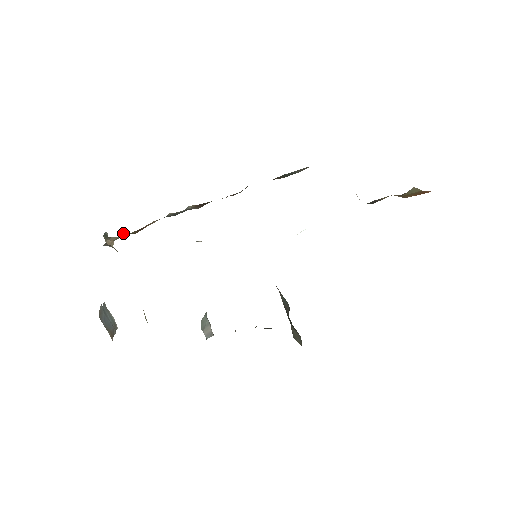
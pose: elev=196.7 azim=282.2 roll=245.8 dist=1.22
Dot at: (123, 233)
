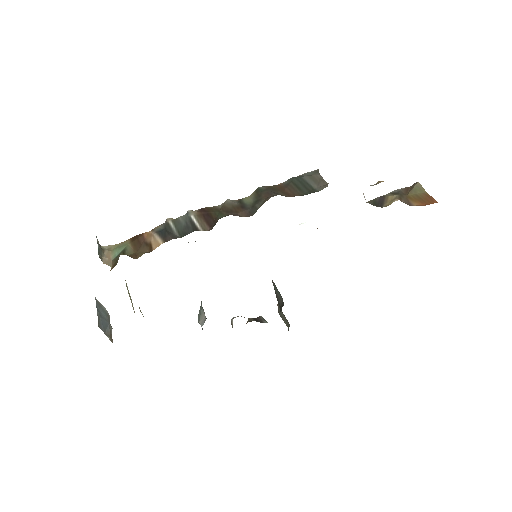
Dot at: (122, 253)
